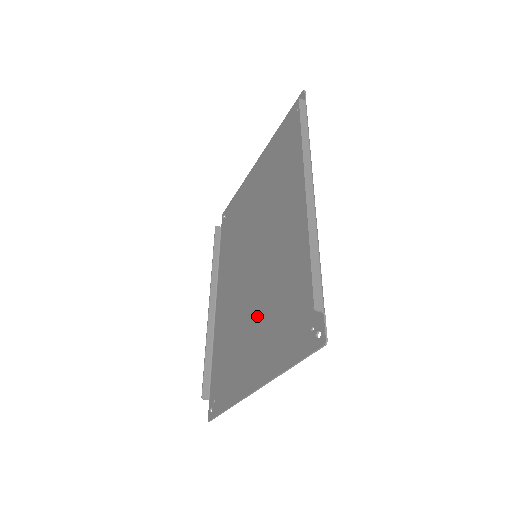
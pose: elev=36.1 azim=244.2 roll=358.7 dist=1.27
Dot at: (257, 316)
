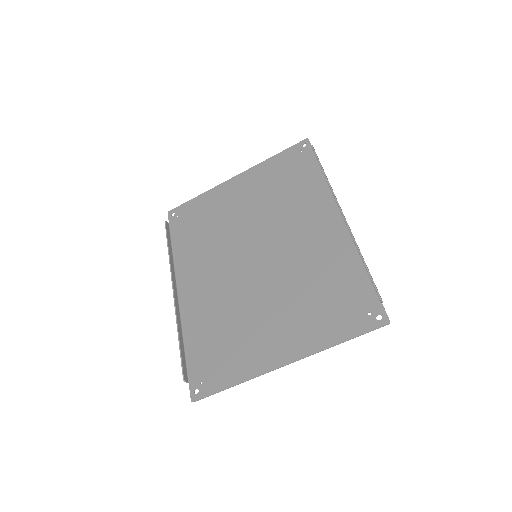
Dot at: (274, 305)
